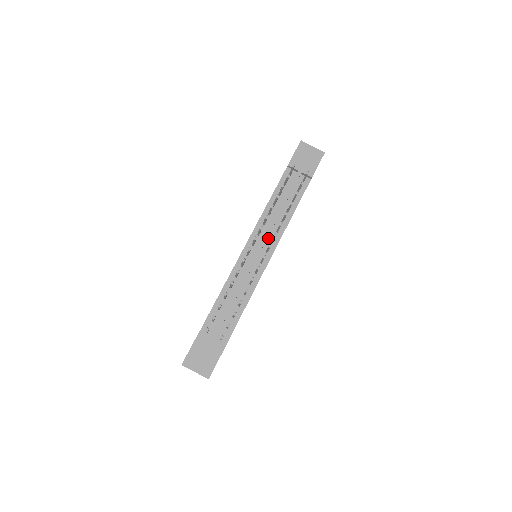
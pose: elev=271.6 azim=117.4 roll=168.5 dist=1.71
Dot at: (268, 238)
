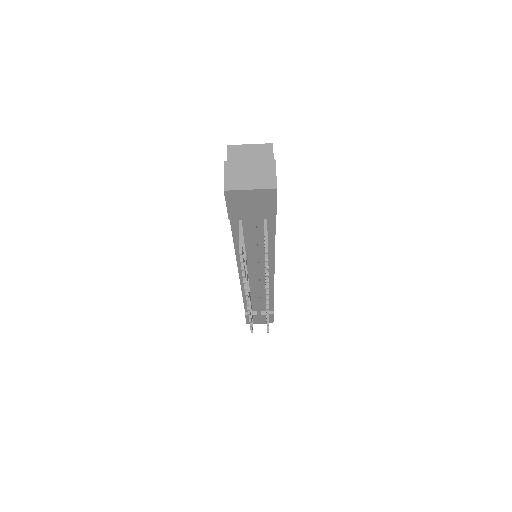
Dot at: (259, 265)
